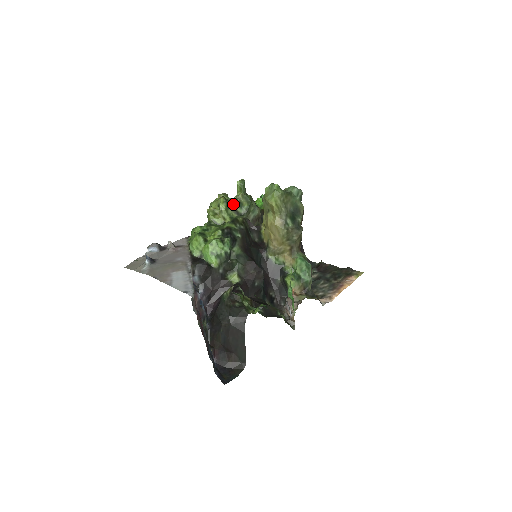
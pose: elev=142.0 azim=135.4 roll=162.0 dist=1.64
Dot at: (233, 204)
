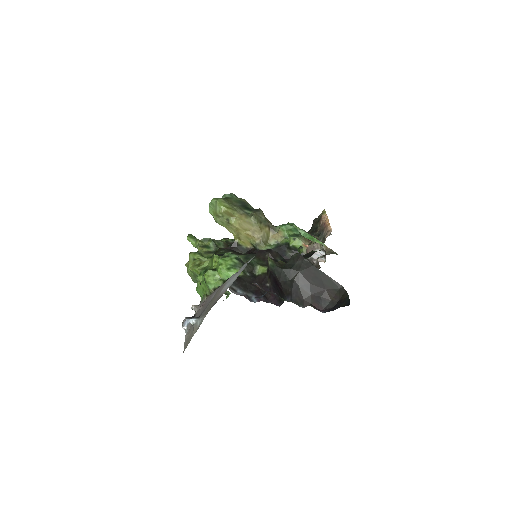
Dot at: (202, 250)
